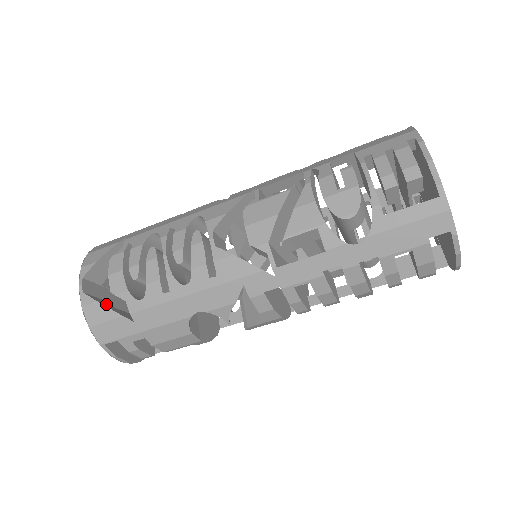
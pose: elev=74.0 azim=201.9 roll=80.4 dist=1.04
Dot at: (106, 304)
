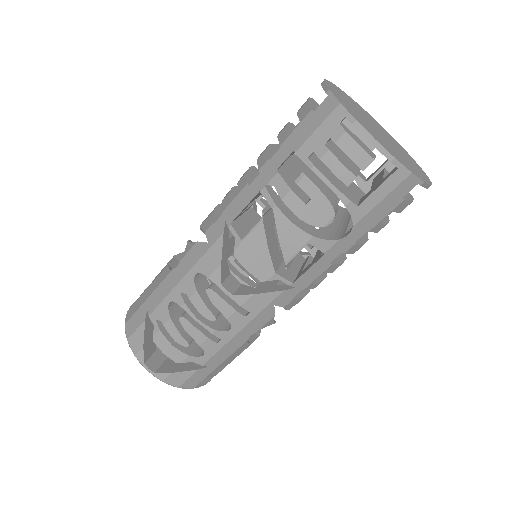
Dot at: (176, 366)
